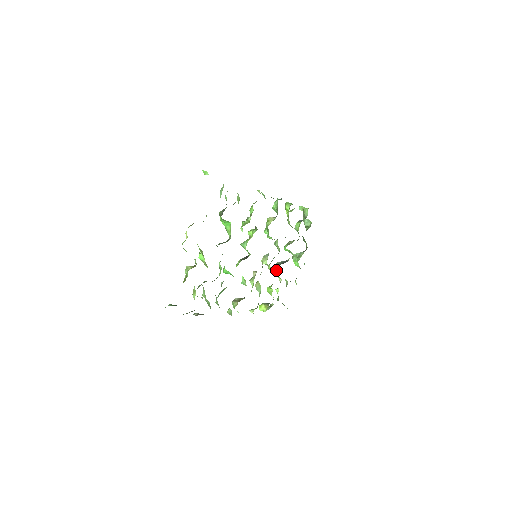
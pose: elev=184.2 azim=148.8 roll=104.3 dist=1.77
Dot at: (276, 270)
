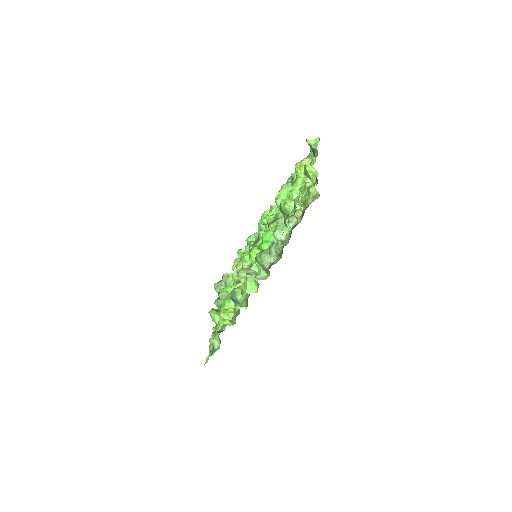
Dot at: occluded
